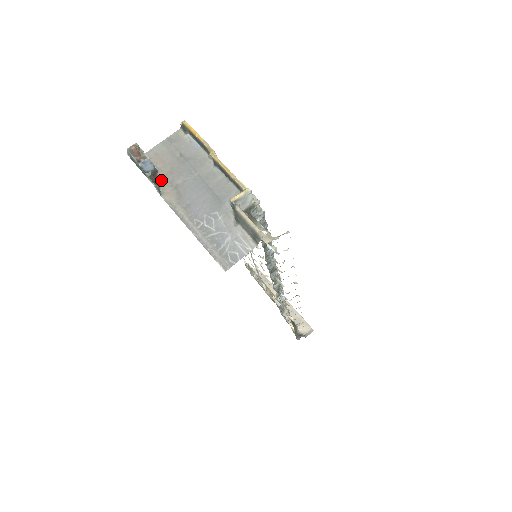
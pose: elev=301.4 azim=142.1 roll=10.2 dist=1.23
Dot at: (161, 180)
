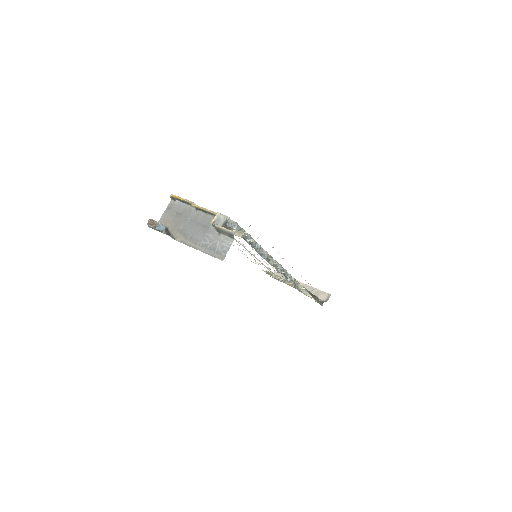
Dot at: (172, 232)
